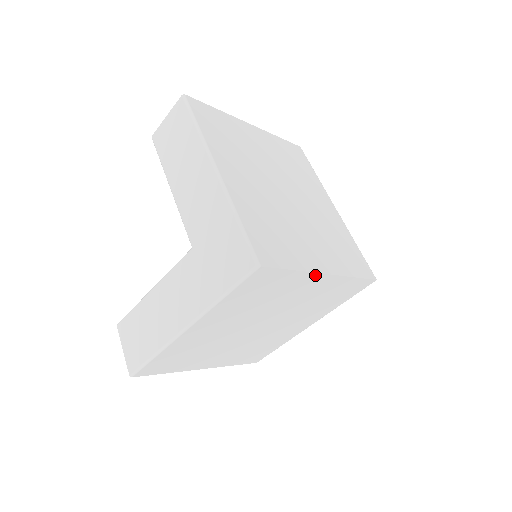
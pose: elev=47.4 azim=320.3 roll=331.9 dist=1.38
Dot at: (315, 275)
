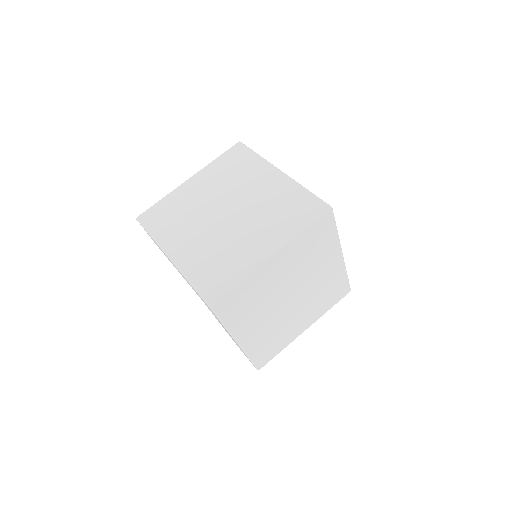
Dot at: (263, 266)
